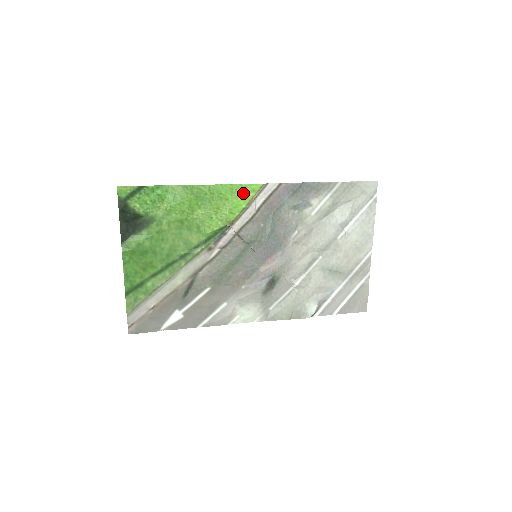
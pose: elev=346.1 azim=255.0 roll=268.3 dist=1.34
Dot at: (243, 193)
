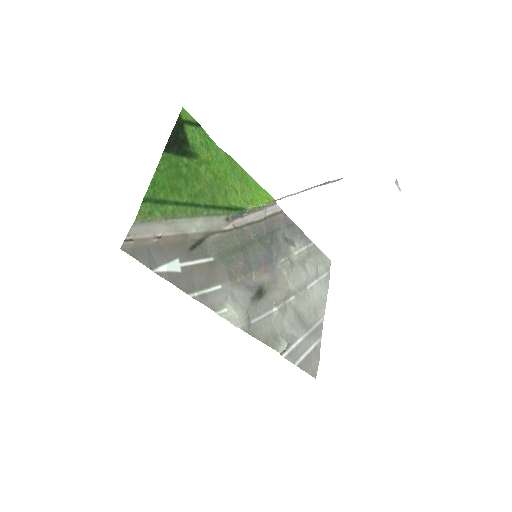
Dot at: (262, 195)
